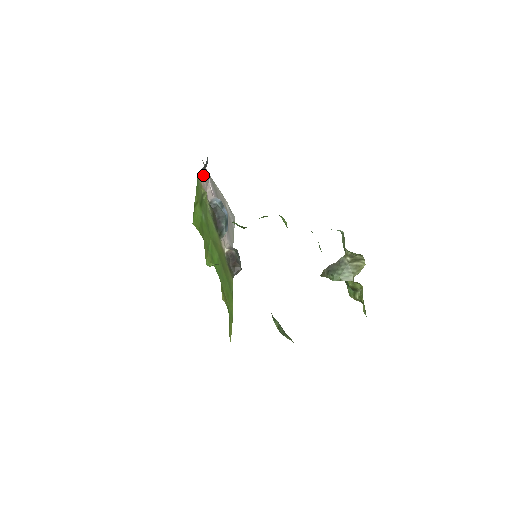
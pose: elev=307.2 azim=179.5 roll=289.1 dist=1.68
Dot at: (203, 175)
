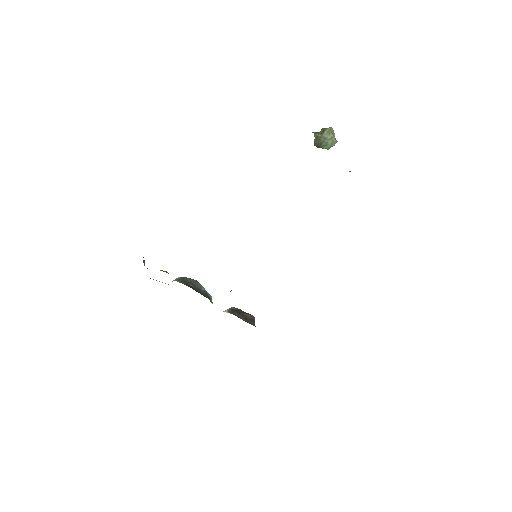
Dot at: occluded
